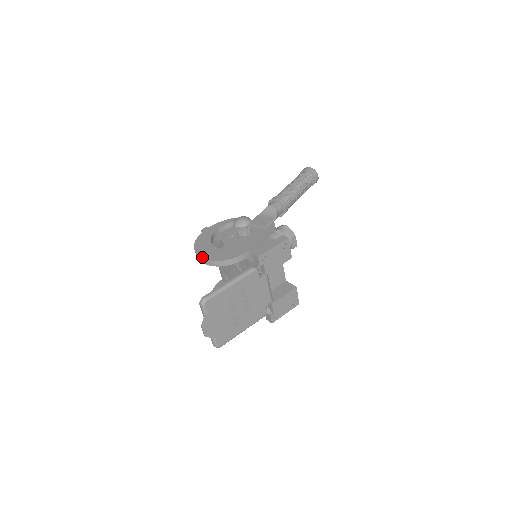
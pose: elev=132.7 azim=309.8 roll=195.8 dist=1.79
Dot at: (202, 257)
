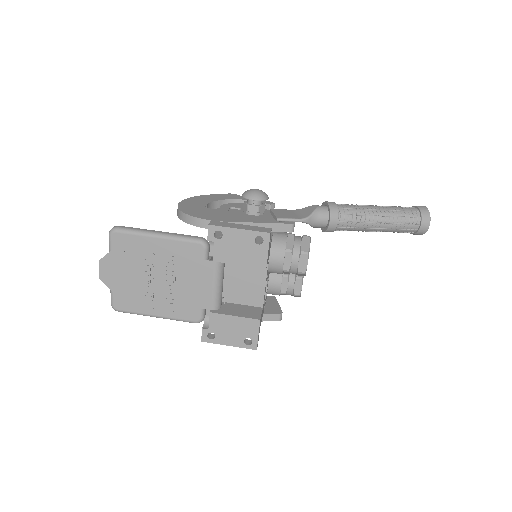
Dot at: (180, 203)
